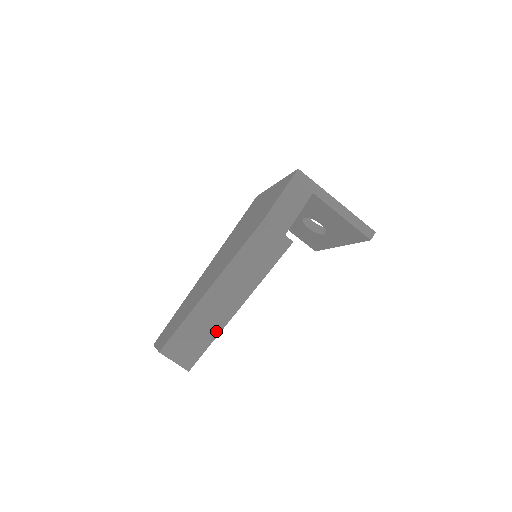
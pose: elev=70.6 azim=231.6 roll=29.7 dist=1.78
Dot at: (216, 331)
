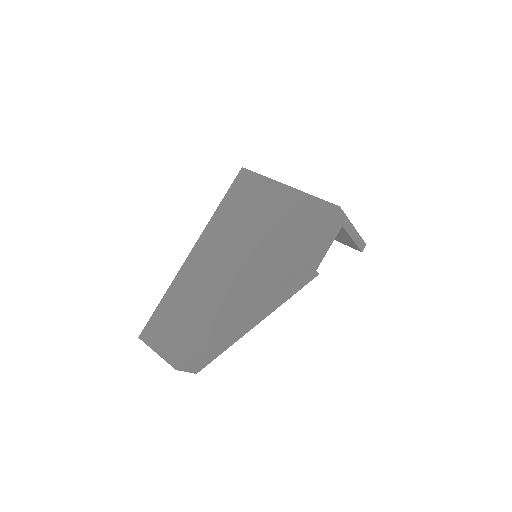
Dot at: (231, 344)
